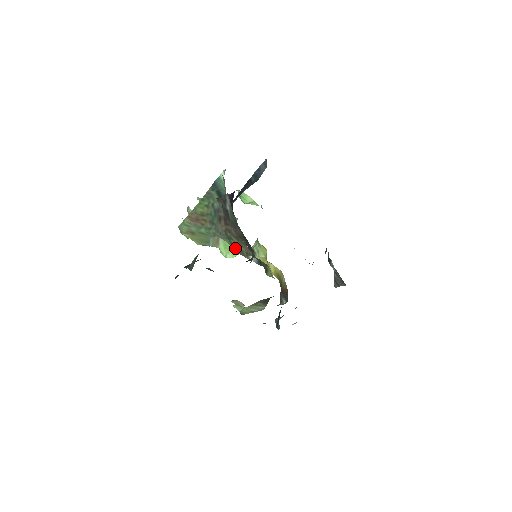
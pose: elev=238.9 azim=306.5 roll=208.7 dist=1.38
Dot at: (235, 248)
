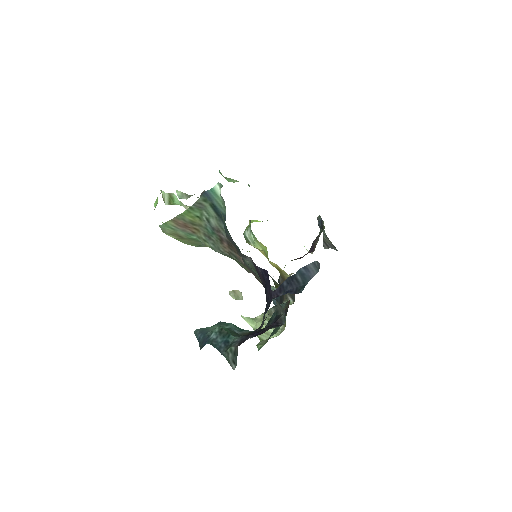
Dot at: (240, 265)
